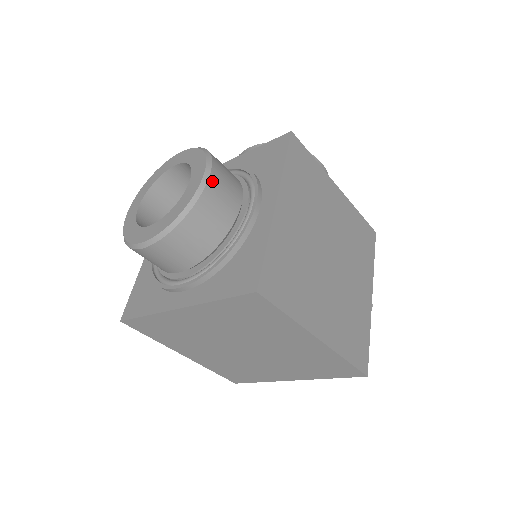
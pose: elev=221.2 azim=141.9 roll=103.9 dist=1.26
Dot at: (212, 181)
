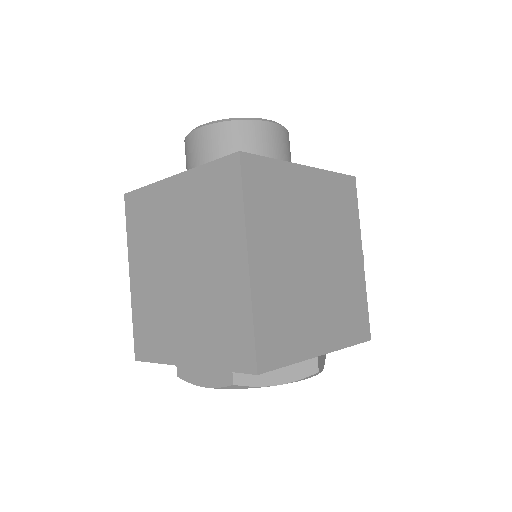
Dot at: (275, 127)
